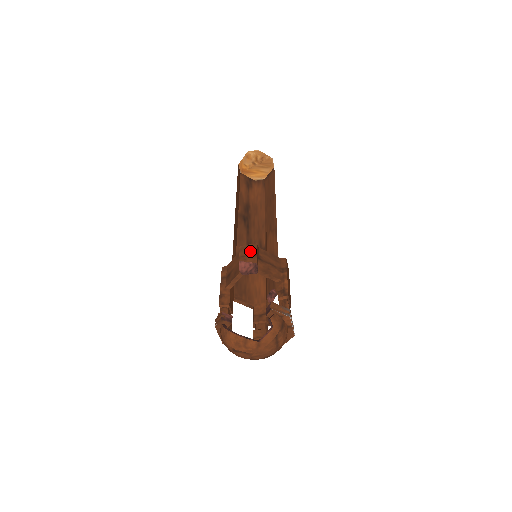
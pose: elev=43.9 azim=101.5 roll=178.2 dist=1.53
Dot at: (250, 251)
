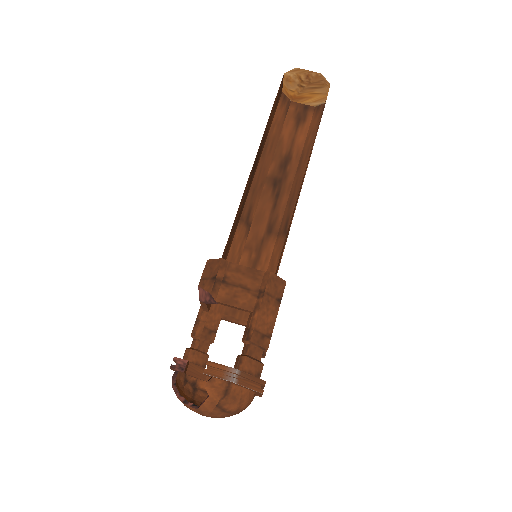
Dot at: (212, 271)
